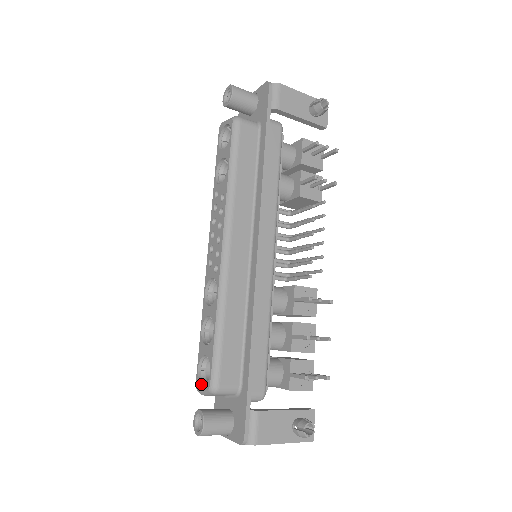
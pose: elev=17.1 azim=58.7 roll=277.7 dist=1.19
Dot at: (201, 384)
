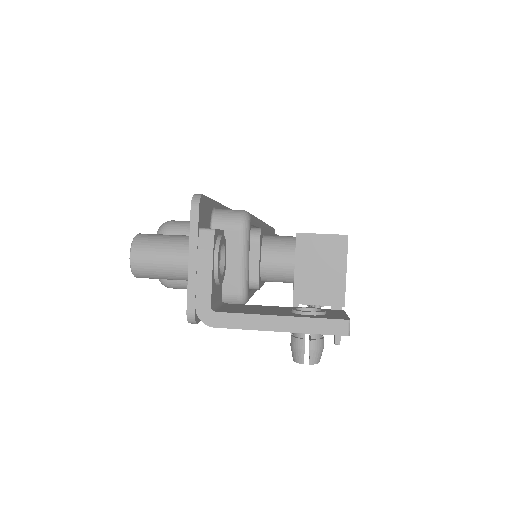
Dot at: occluded
